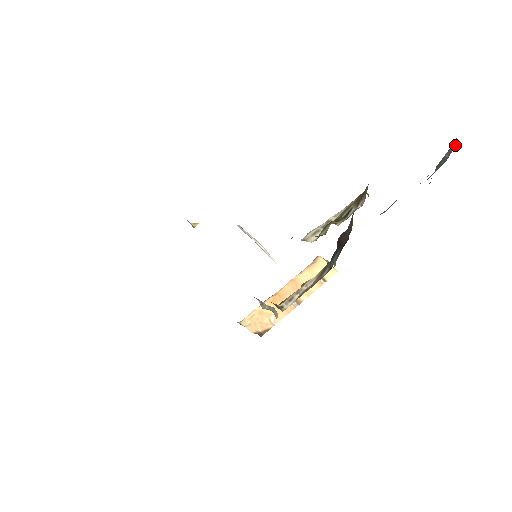
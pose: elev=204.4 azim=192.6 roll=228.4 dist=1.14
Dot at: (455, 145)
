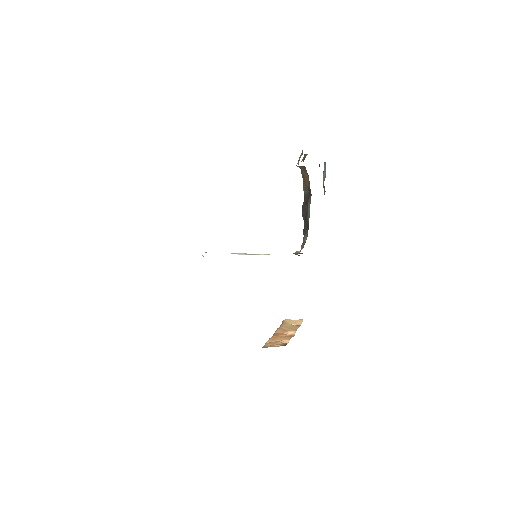
Dot at: (325, 163)
